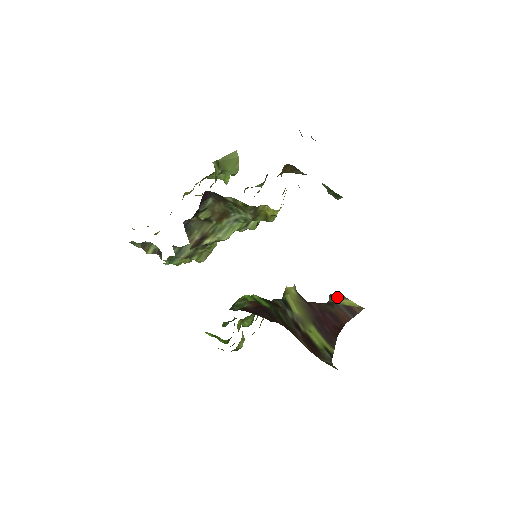
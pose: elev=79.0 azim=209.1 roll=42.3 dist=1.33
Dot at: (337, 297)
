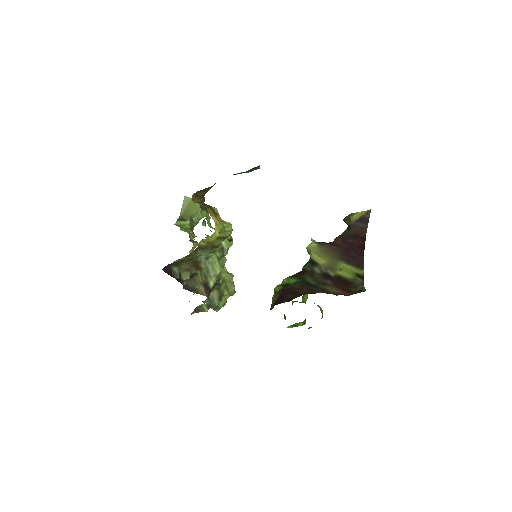
Dot at: (348, 218)
